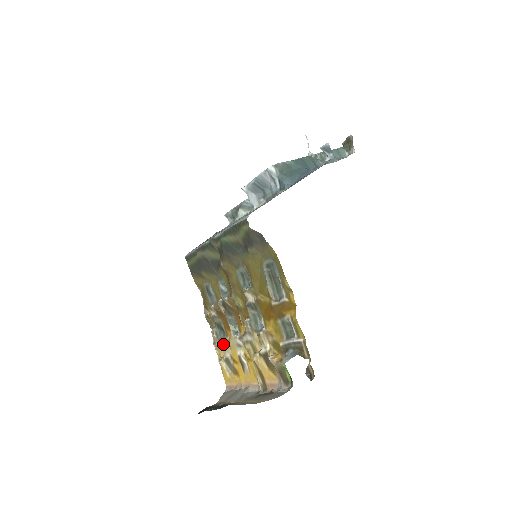
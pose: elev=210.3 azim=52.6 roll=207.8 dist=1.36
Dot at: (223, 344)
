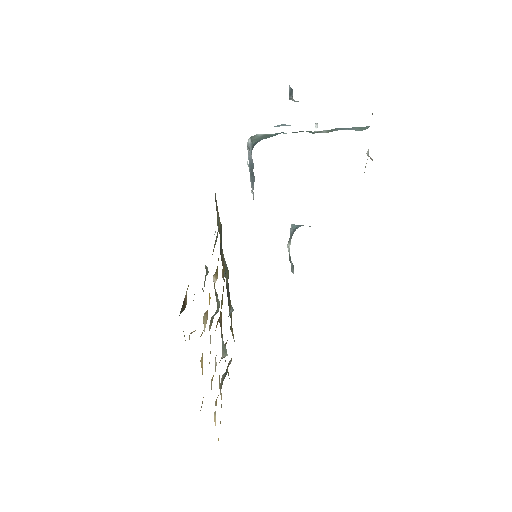
Dot at: occluded
